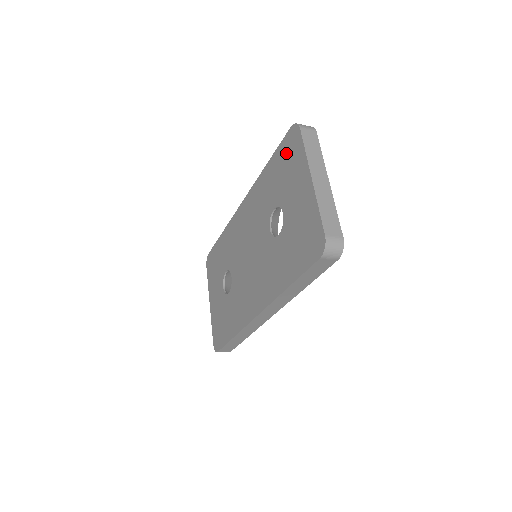
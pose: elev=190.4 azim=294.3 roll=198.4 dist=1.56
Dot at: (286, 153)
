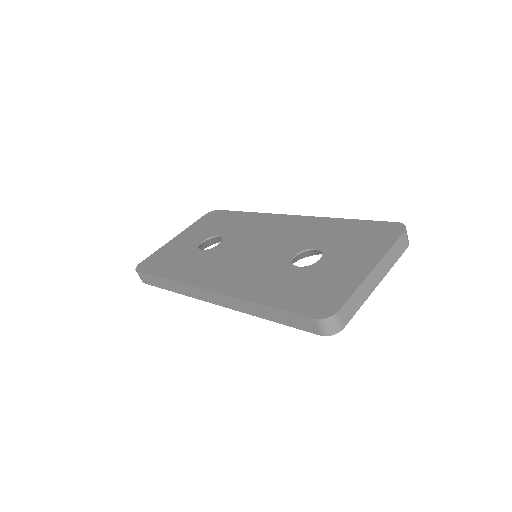
Dot at: (373, 231)
